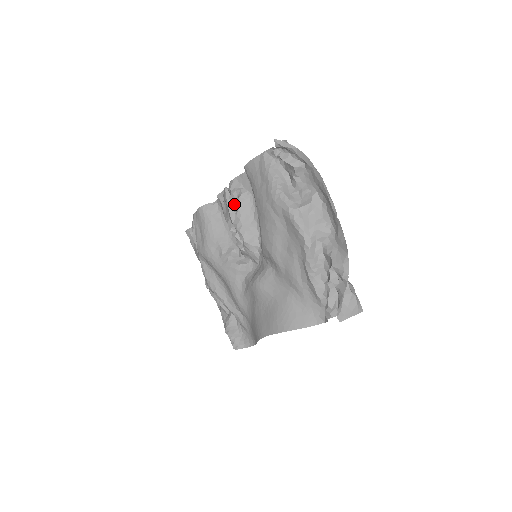
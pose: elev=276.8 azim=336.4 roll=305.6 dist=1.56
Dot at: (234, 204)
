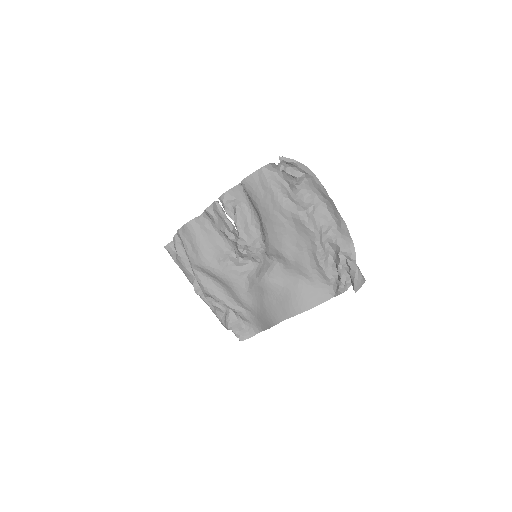
Dot at: (230, 215)
